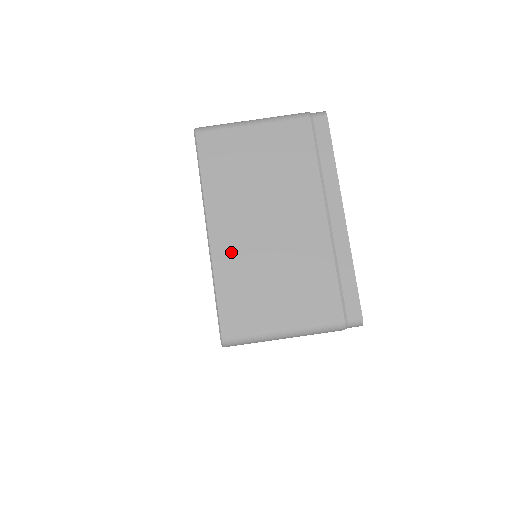
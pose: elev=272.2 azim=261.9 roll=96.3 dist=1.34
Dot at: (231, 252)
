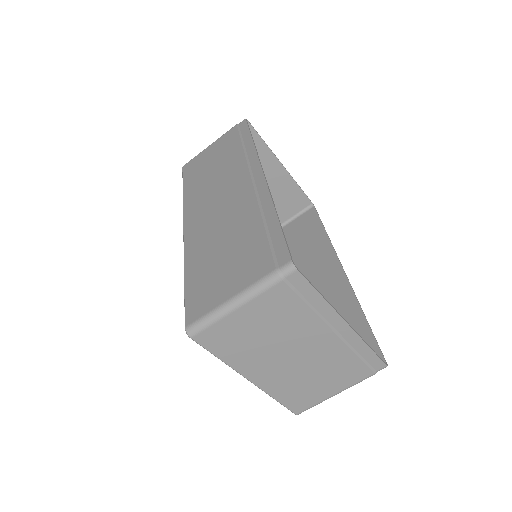
Dot at: (274, 382)
